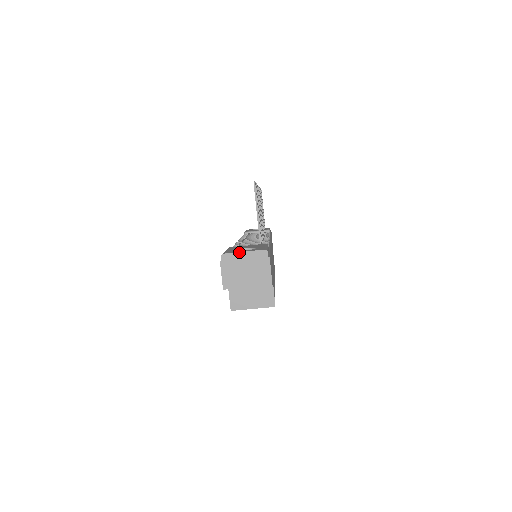
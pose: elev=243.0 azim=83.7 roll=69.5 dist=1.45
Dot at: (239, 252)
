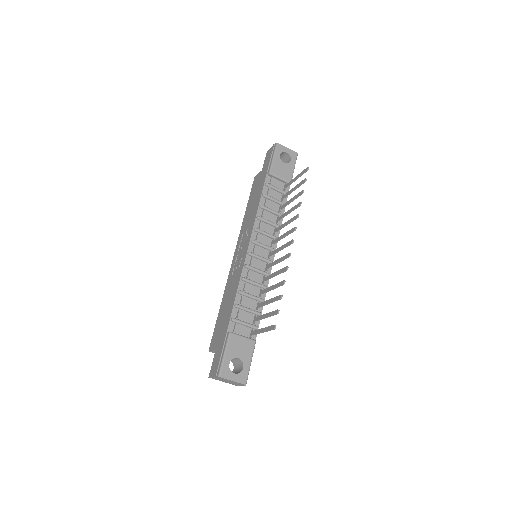
Dot at: (230, 380)
